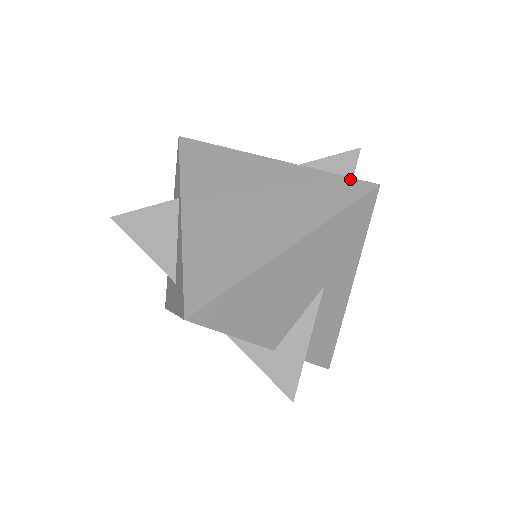
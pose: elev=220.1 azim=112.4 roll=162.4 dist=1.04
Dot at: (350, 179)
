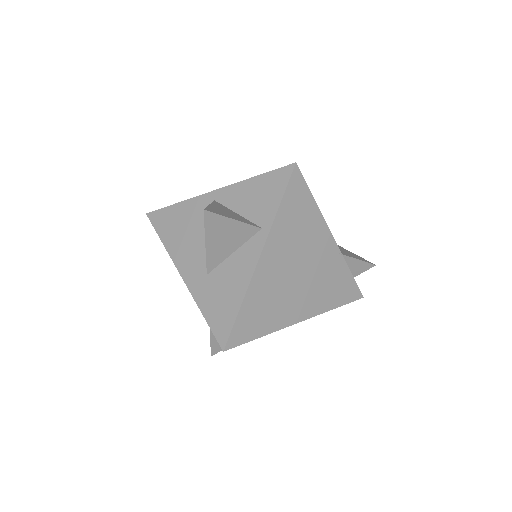
Dot at: (356, 284)
